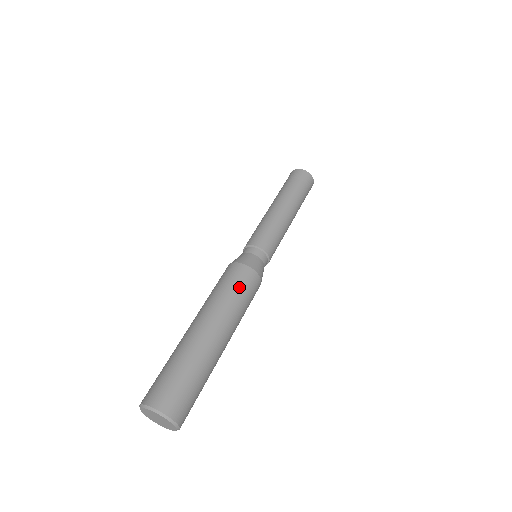
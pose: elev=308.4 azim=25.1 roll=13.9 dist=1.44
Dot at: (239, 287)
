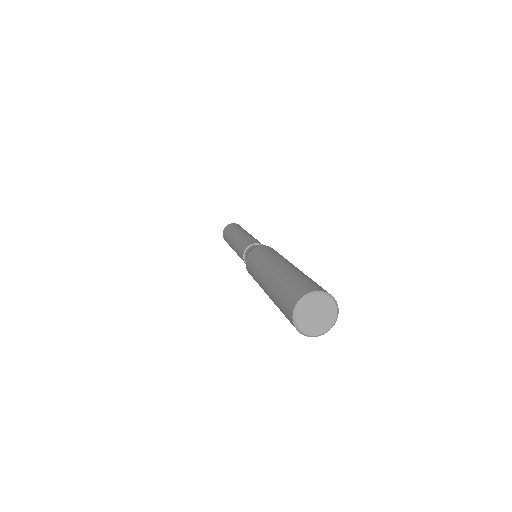
Dot at: occluded
